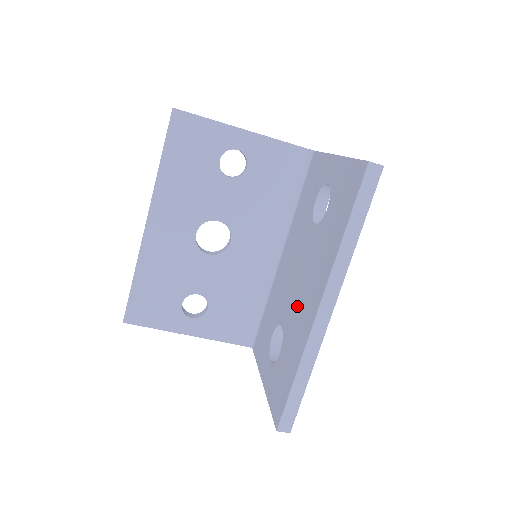
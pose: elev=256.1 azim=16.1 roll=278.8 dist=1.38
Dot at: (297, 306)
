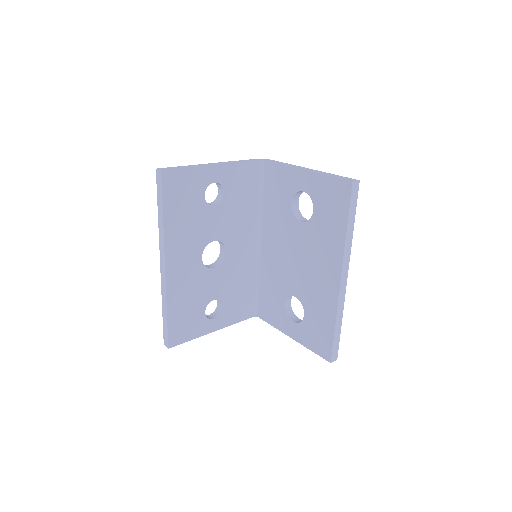
Dot at: (310, 281)
